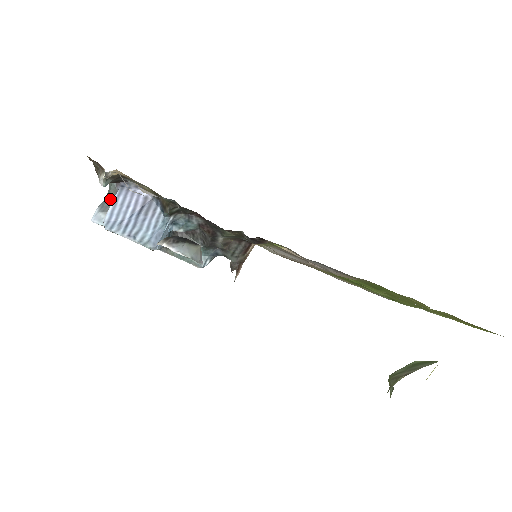
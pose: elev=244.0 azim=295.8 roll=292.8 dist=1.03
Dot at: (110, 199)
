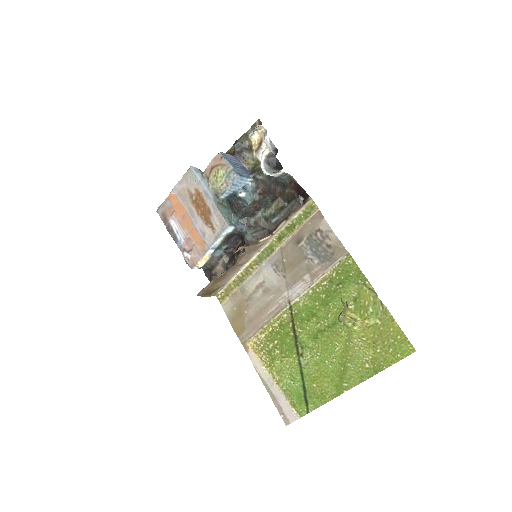
Dot at: occluded
